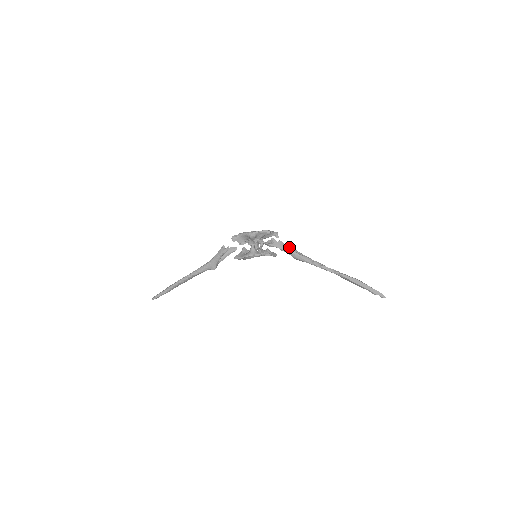
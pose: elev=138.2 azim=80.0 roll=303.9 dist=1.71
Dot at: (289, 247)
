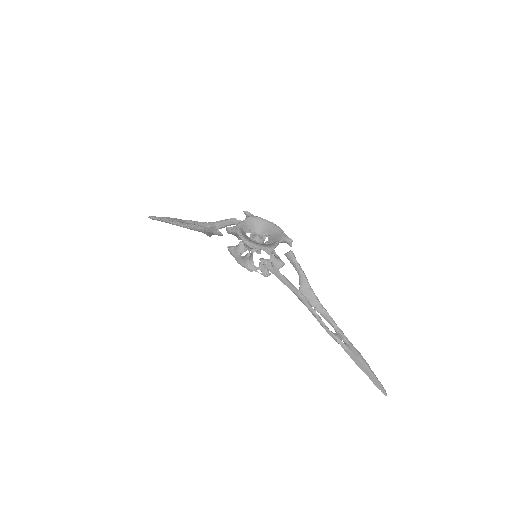
Dot at: (299, 269)
